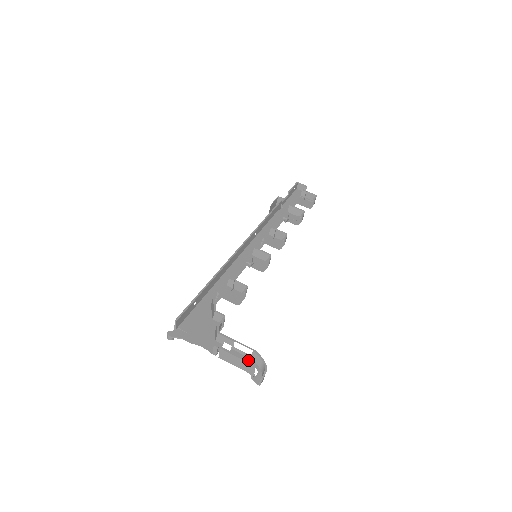
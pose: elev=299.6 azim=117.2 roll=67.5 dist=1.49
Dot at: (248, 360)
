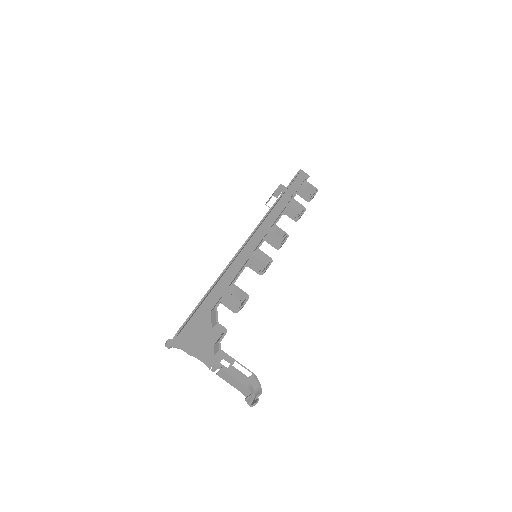
Dot at: (244, 380)
